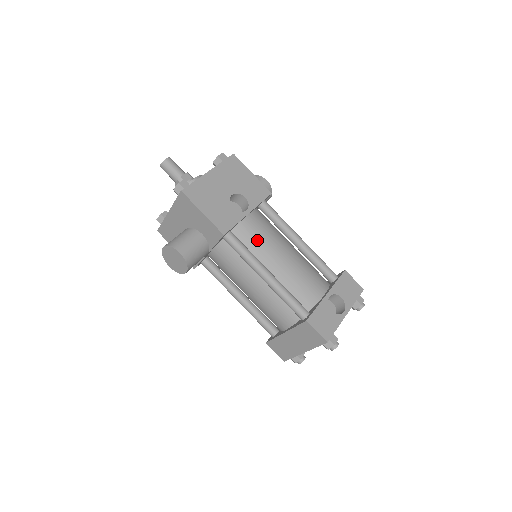
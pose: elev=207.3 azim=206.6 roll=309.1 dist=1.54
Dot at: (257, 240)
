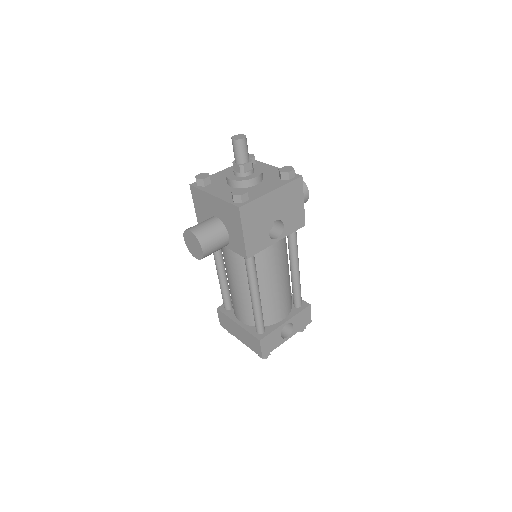
Dot at: (268, 263)
